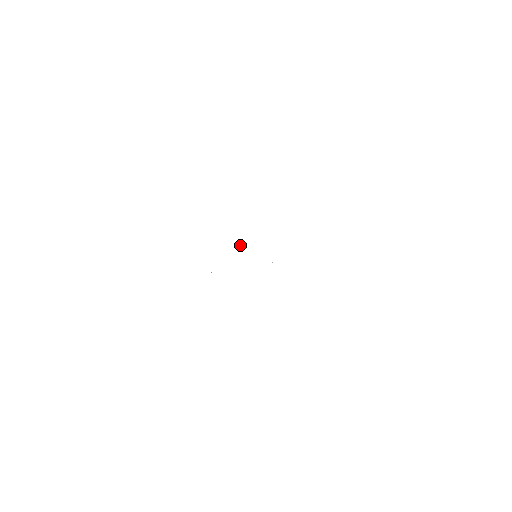
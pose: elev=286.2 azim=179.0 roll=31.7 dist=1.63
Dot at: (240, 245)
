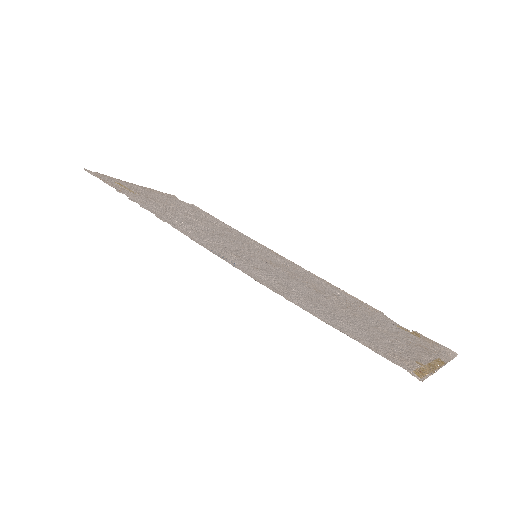
Dot at: (226, 254)
